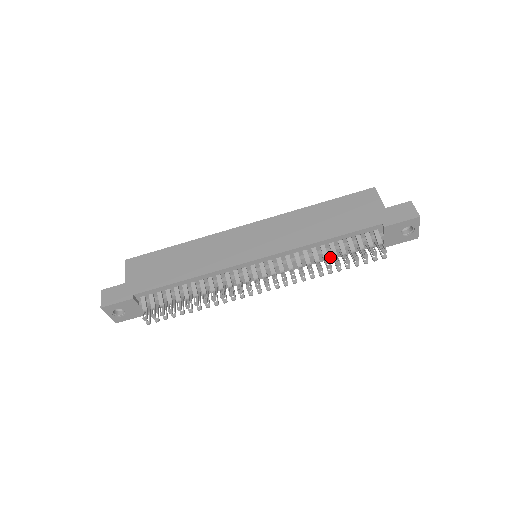
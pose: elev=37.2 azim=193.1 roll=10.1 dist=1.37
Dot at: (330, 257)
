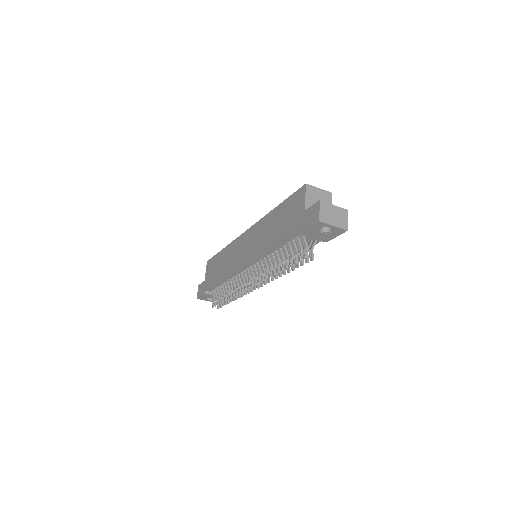
Dot at: occluded
